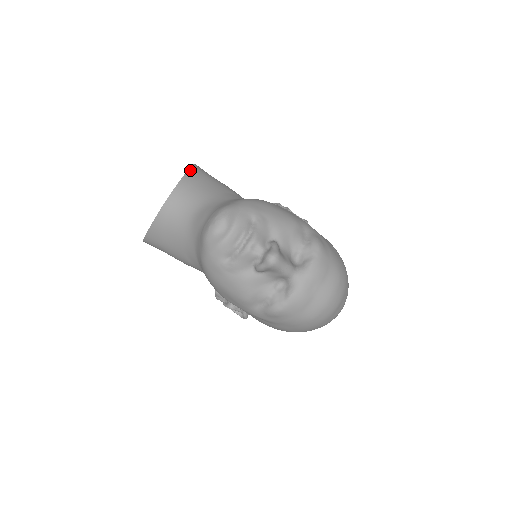
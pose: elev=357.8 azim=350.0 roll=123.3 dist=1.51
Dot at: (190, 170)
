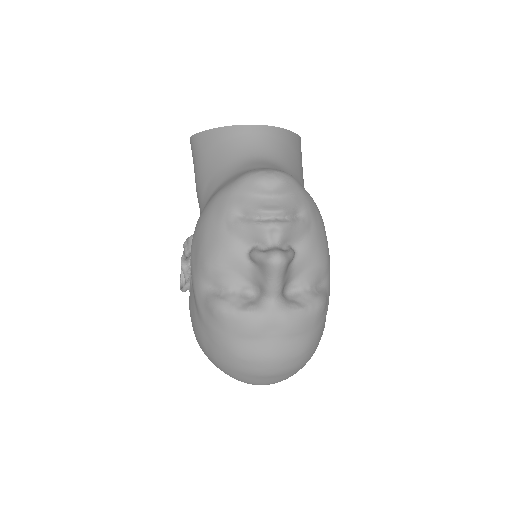
Dot at: (295, 134)
